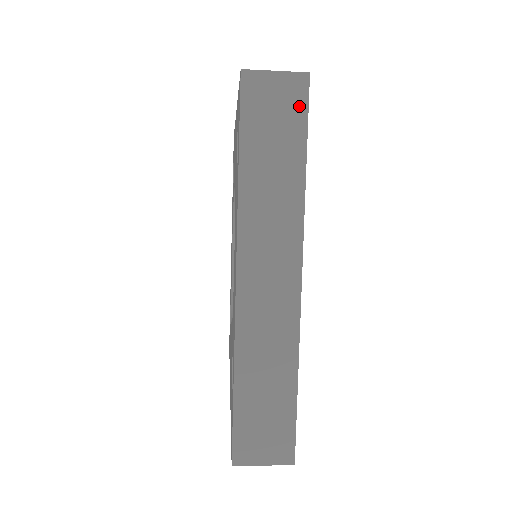
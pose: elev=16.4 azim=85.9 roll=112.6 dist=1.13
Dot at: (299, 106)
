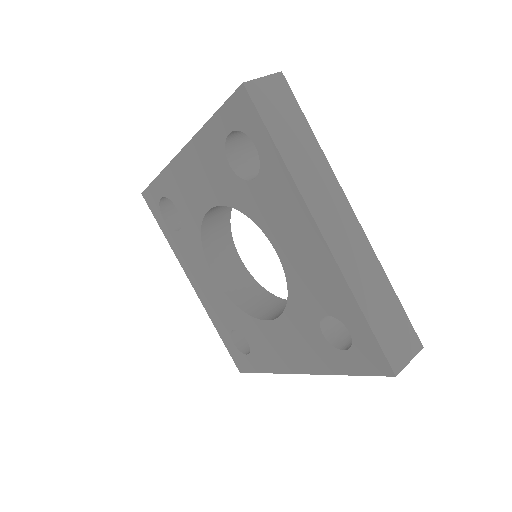
Dot at: occluded
